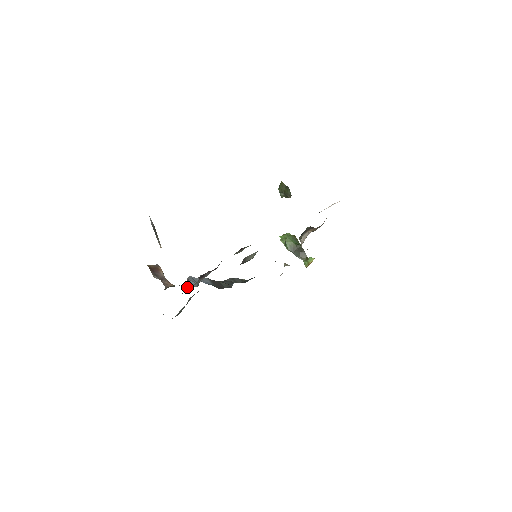
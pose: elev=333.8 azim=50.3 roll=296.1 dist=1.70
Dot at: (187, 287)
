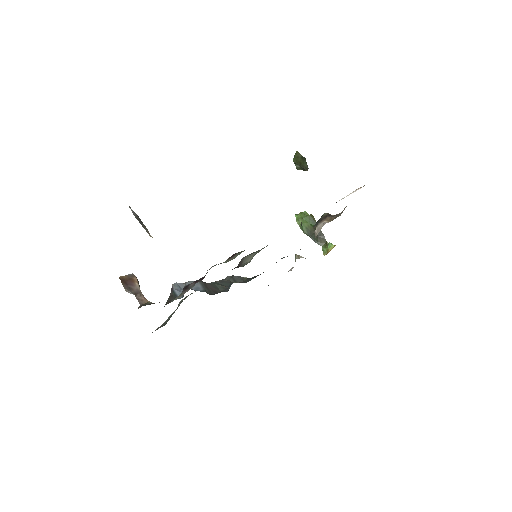
Dot at: (170, 298)
